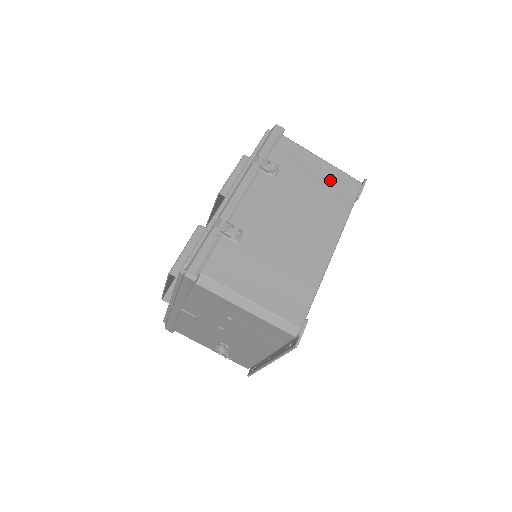
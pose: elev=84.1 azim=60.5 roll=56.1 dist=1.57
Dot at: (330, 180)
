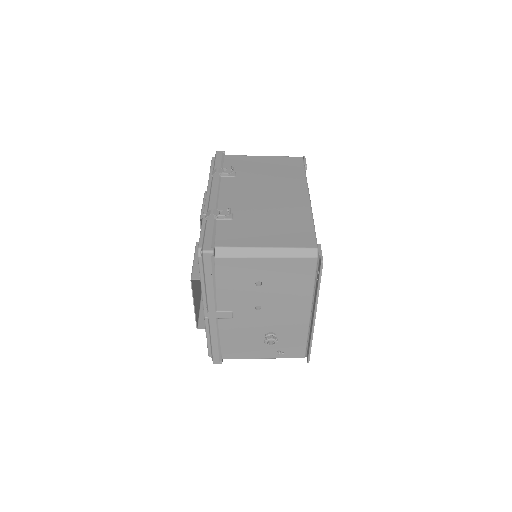
Dot at: (277, 164)
